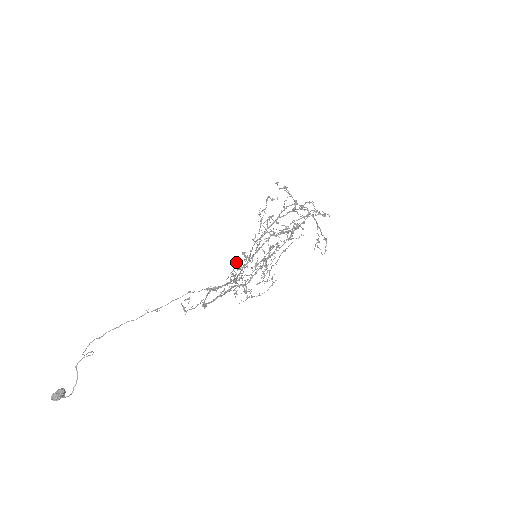
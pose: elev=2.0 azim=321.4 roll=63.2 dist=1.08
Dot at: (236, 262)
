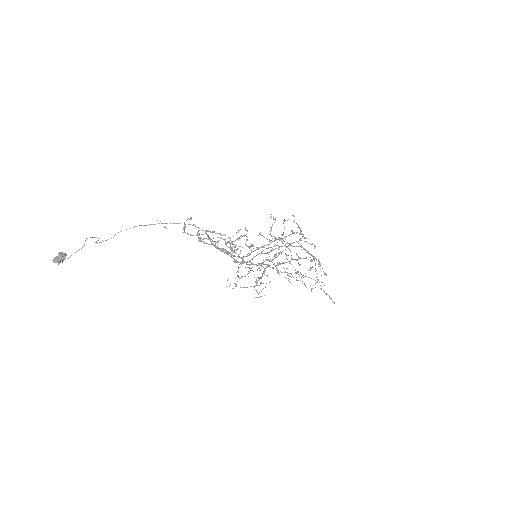
Dot at: (238, 232)
